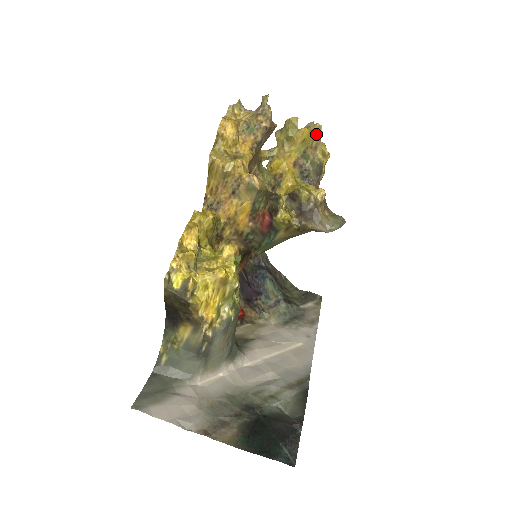
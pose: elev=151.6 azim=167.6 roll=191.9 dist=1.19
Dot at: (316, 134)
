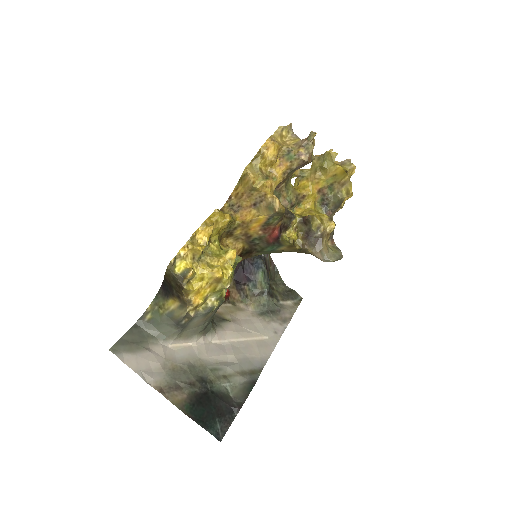
Dot at: (348, 174)
